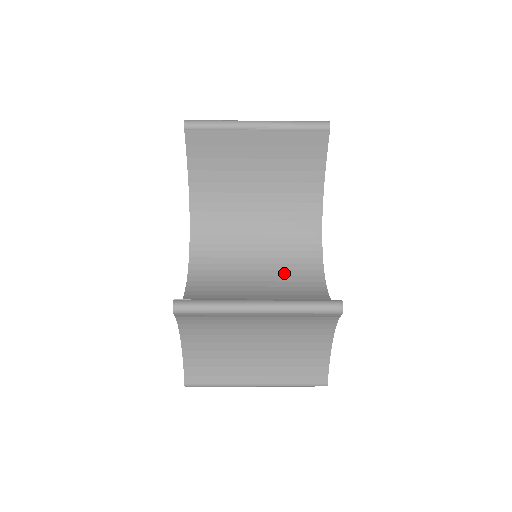
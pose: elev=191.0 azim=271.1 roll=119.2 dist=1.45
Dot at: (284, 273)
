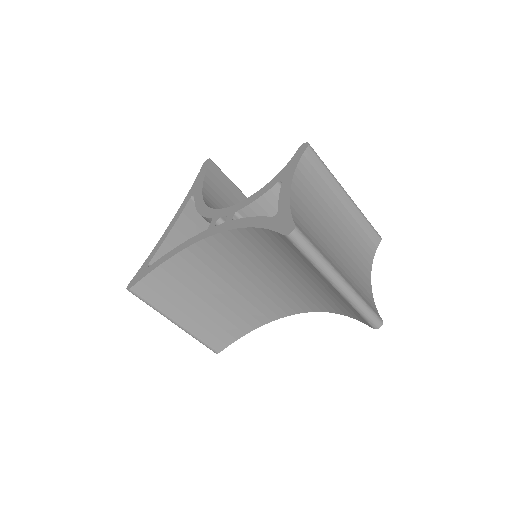
Dot at: occluded
